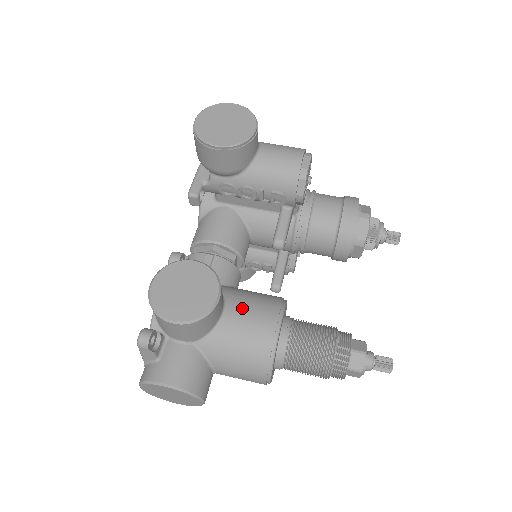
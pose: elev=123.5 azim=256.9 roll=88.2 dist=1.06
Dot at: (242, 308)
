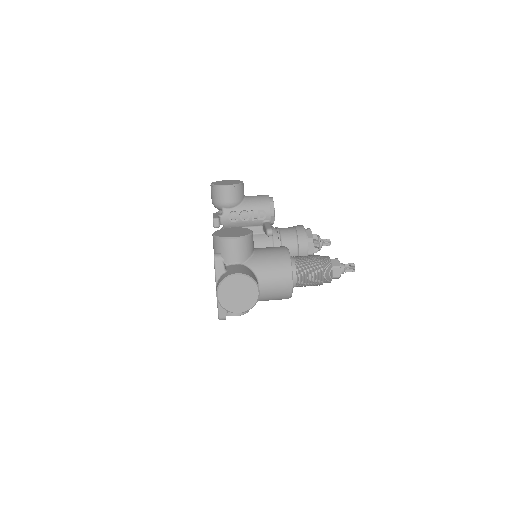
Dot at: (264, 248)
